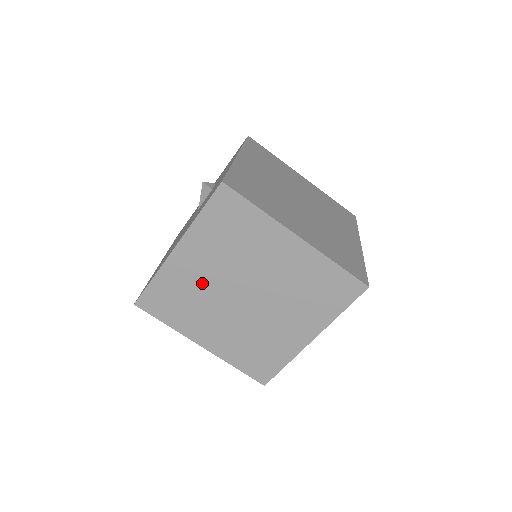
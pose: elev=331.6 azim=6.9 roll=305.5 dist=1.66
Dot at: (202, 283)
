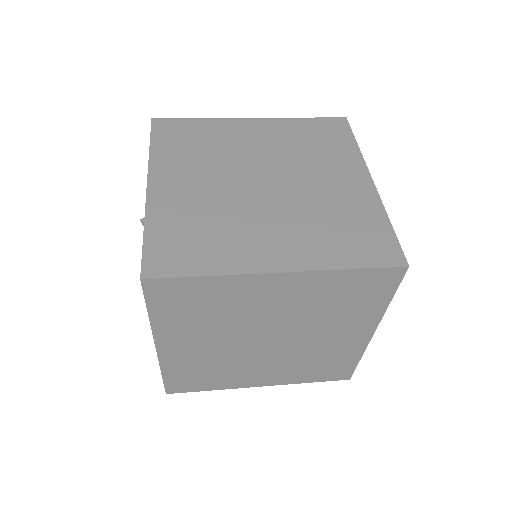
Dot at: (213, 354)
